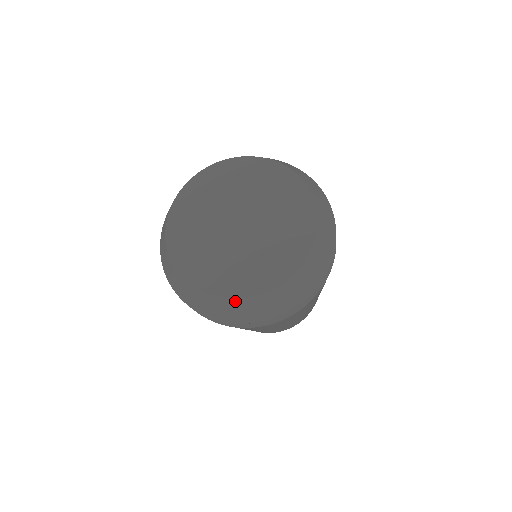
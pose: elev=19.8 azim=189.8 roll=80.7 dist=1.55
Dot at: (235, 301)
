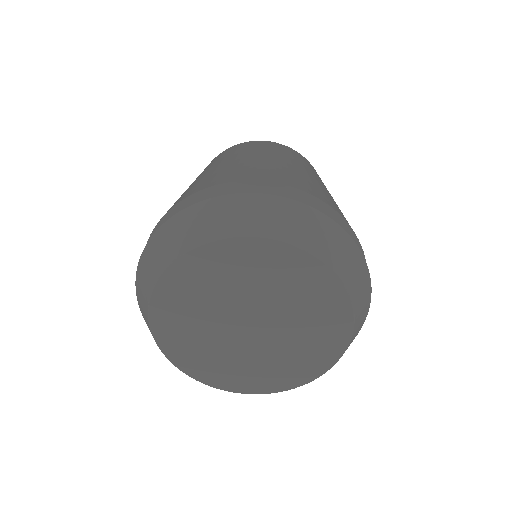
Dot at: (175, 365)
